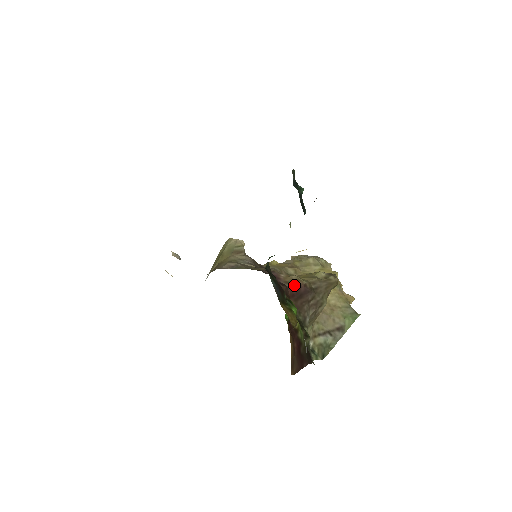
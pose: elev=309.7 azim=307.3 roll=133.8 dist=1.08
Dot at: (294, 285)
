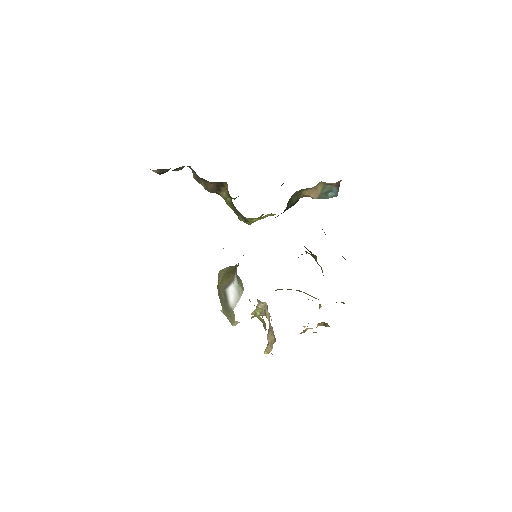
Dot at: occluded
